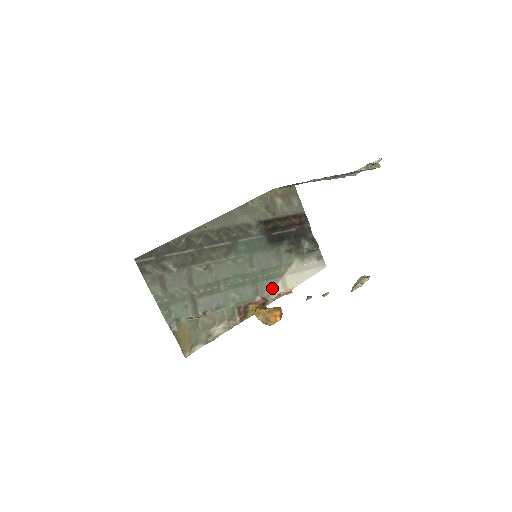
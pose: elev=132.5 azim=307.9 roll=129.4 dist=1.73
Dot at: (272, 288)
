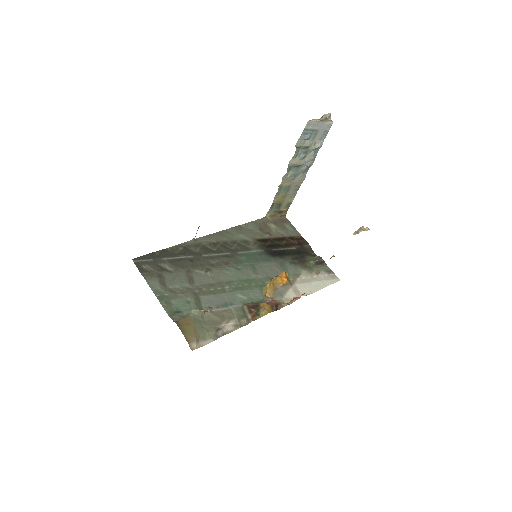
Dot at: (283, 294)
